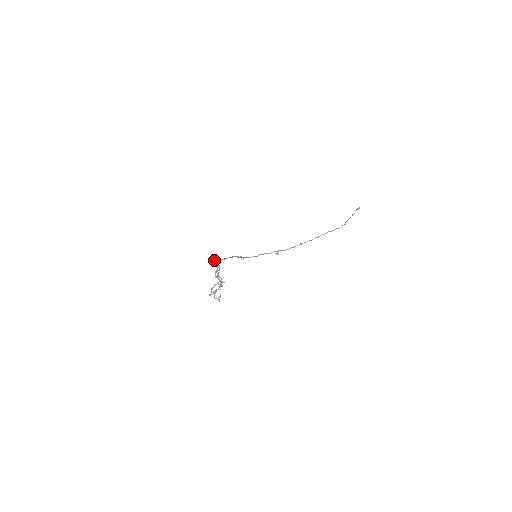
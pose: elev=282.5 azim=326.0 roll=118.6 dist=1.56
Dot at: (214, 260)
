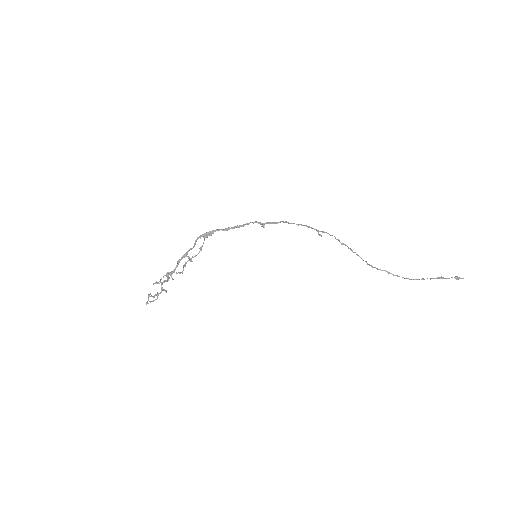
Dot at: (168, 275)
